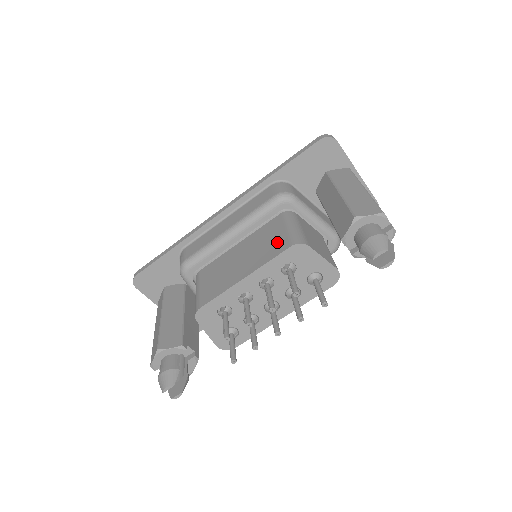
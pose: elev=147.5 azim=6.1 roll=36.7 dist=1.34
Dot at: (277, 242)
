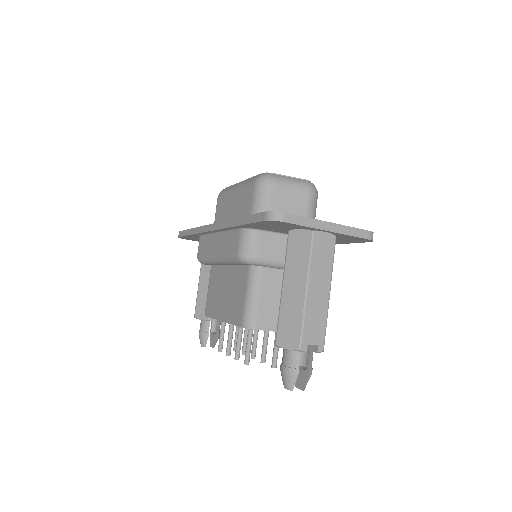
Dot at: (238, 307)
